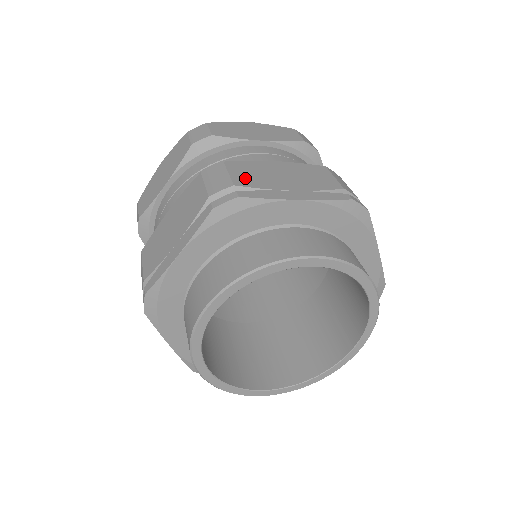
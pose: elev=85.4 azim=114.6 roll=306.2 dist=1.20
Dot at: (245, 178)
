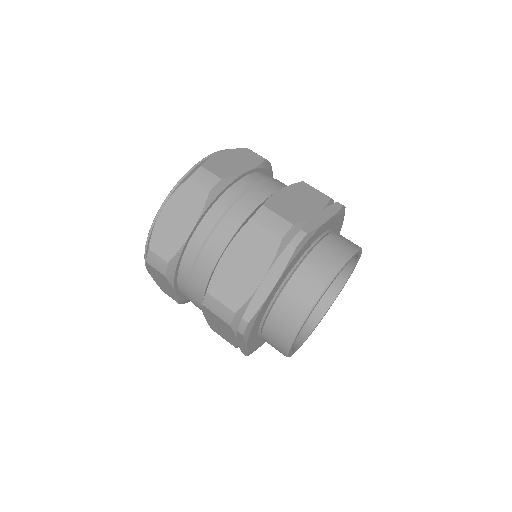
Dot at: (290, 215)
